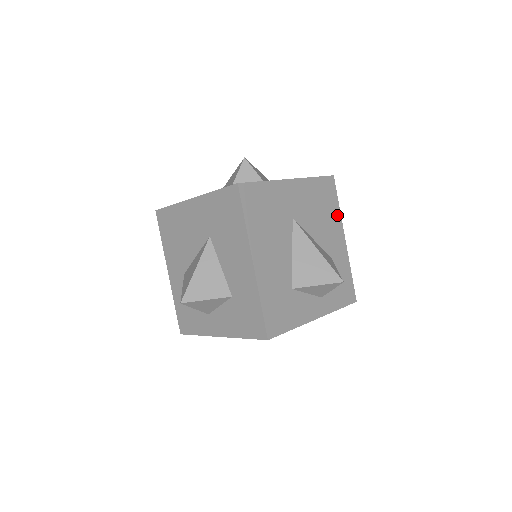
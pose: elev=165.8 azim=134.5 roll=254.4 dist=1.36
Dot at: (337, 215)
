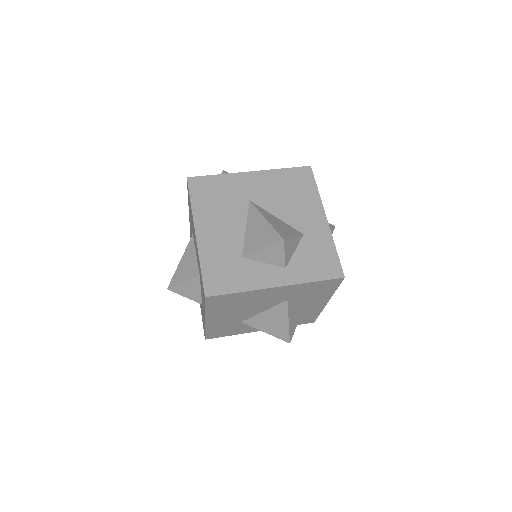
Dot at: (315, 198)
